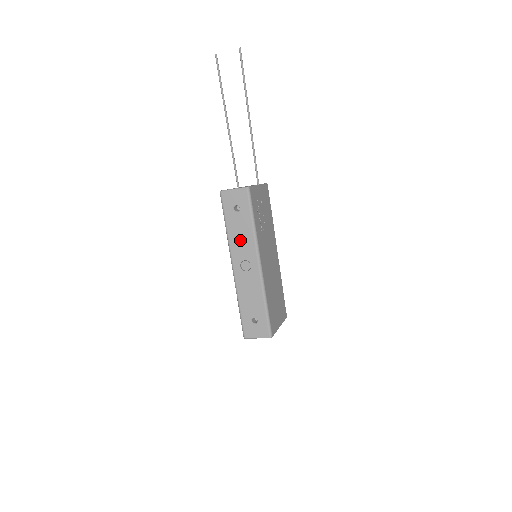
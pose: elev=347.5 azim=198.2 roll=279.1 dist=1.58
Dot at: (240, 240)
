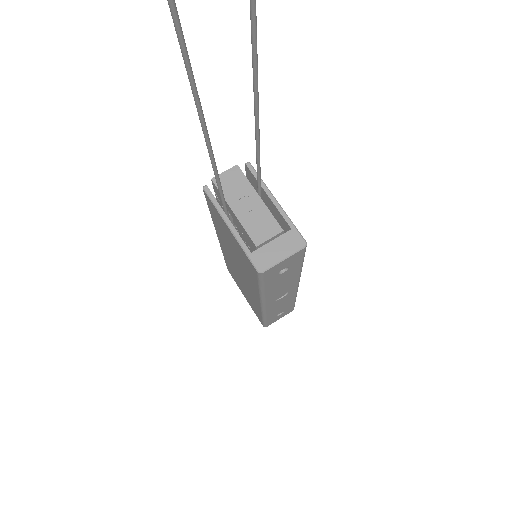
Dot at: (280, 287)
